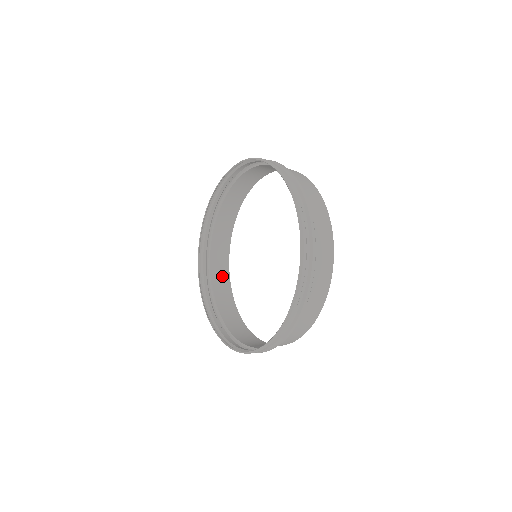
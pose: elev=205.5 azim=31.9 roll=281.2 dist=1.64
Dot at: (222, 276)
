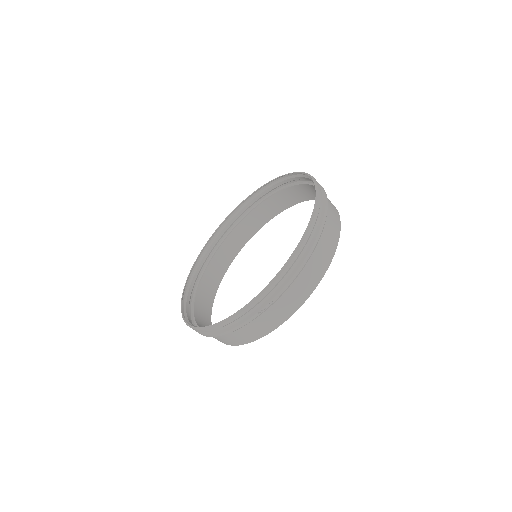
Dot at: (204, 311)
